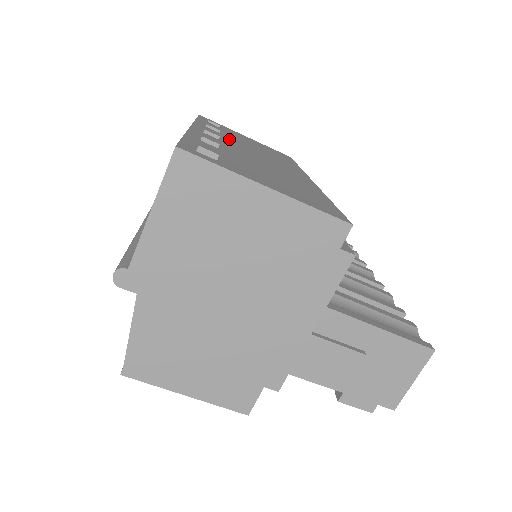
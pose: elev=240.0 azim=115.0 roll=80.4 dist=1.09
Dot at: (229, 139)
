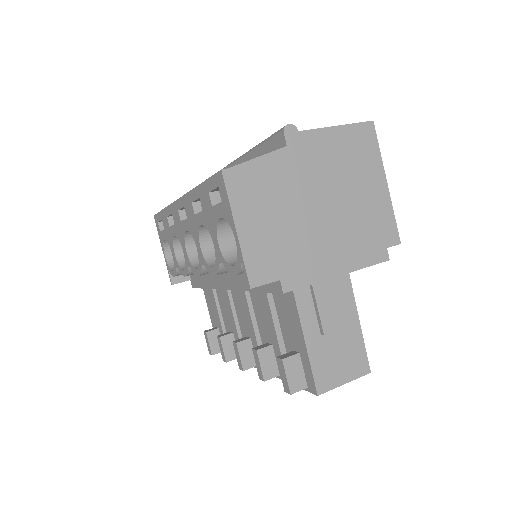
Dot at: occluded
